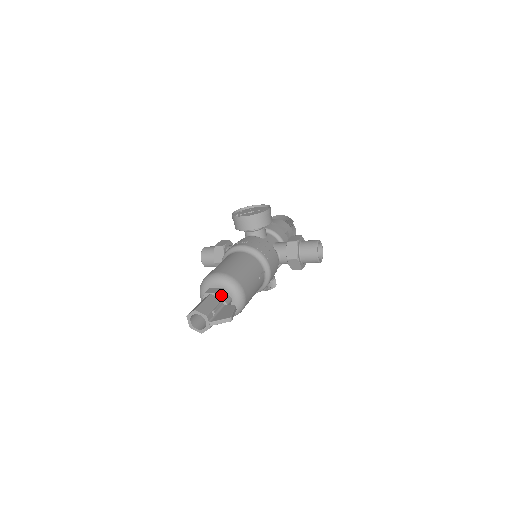
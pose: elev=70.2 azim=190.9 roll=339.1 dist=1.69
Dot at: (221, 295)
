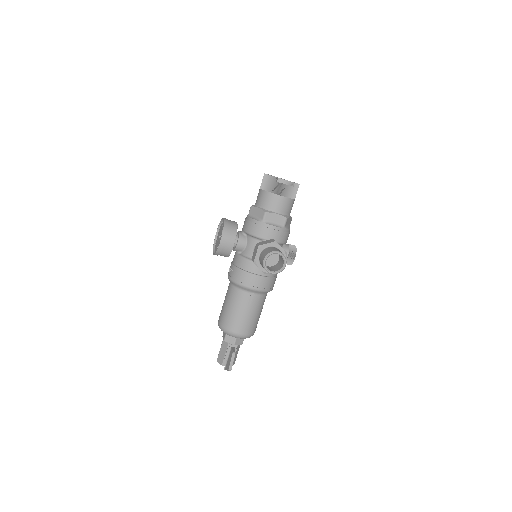
Dot at: (227, 341)
